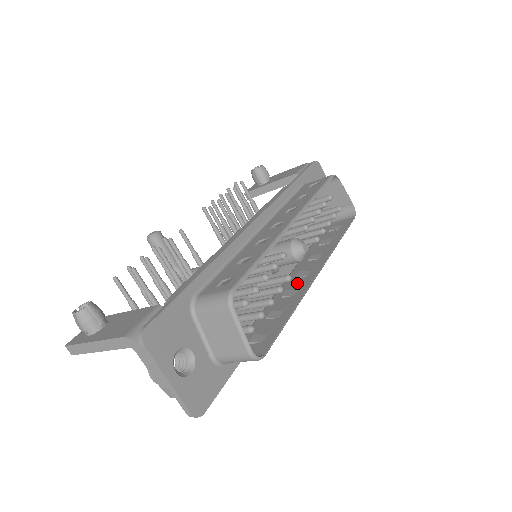
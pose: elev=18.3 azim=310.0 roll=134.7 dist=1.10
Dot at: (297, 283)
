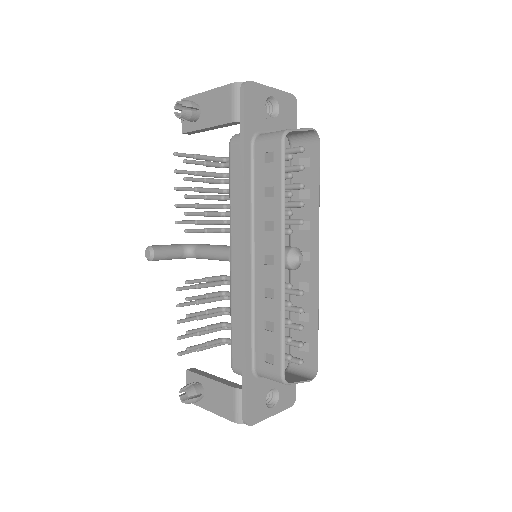
Dot at: (304, 271)
